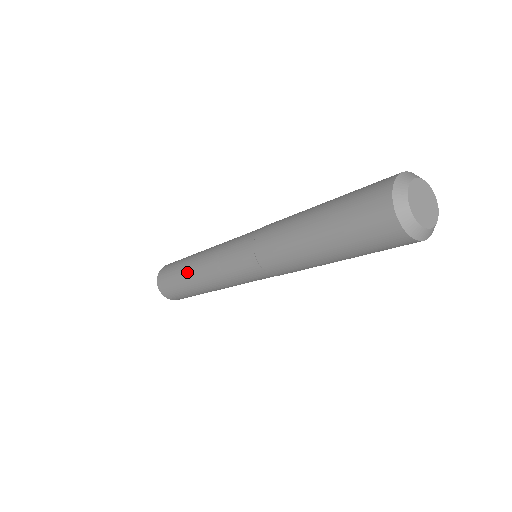
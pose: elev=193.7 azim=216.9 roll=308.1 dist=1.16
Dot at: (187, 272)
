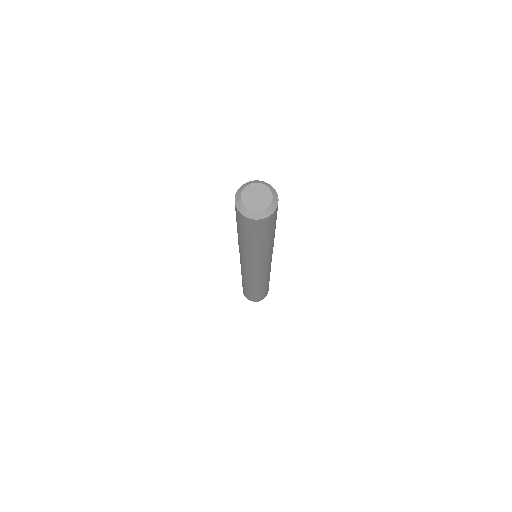
Dot at: occluded
